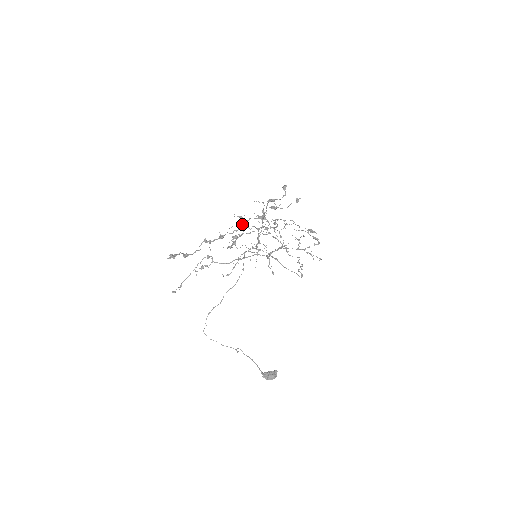
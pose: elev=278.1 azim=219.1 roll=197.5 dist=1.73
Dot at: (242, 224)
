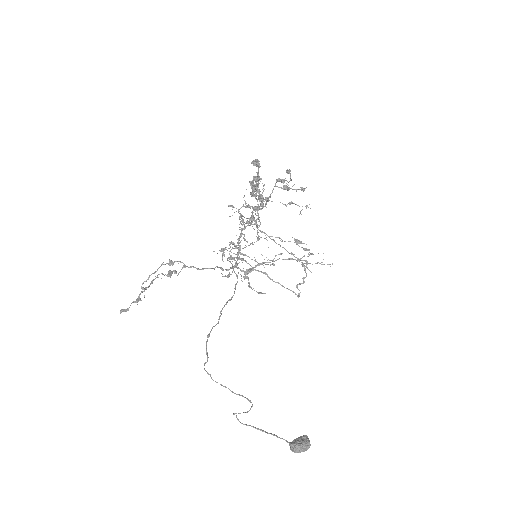
Dot at: (259, 196)
